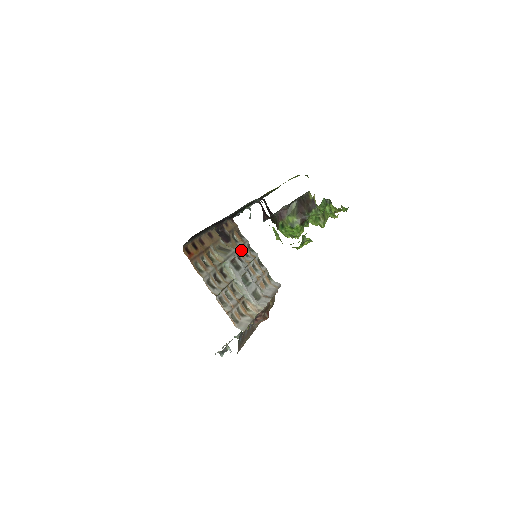
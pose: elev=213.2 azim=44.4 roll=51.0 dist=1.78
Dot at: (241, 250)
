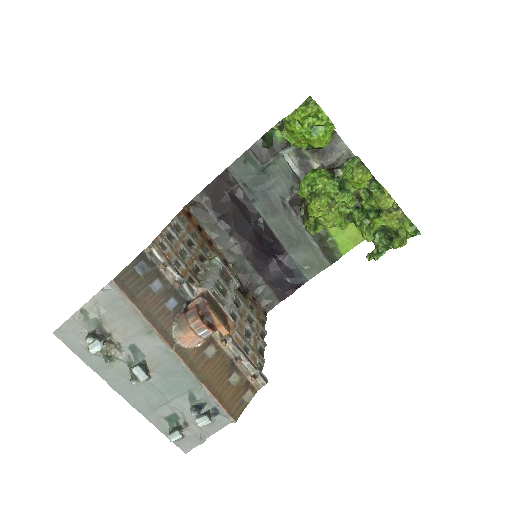
Dot at: (248, 313)
